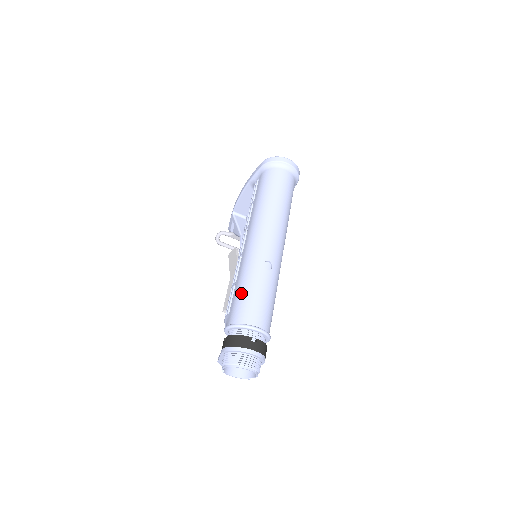
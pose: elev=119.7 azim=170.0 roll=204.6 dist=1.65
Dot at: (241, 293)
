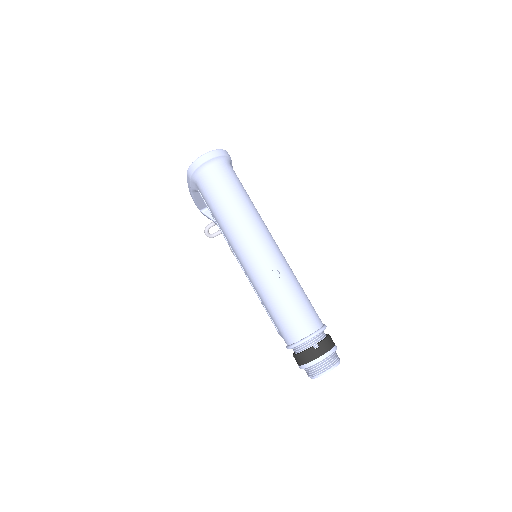
Dot at: (275, 315)
